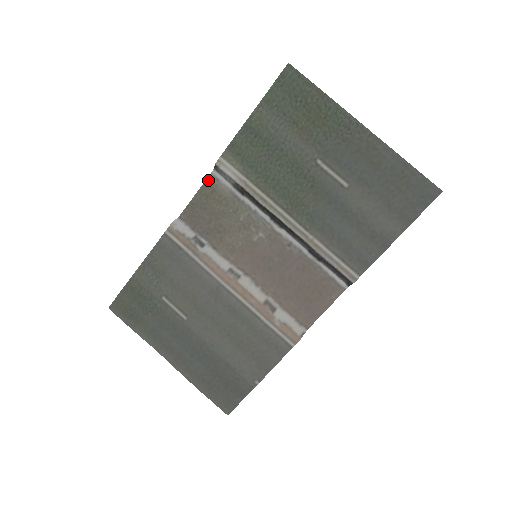
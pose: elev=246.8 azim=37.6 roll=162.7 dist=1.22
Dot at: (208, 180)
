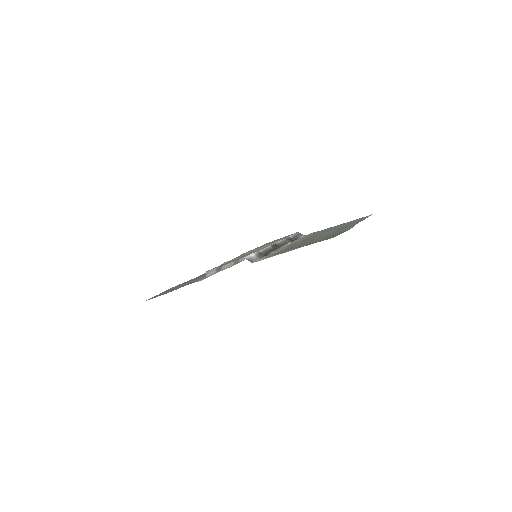
Dot at: occluded
